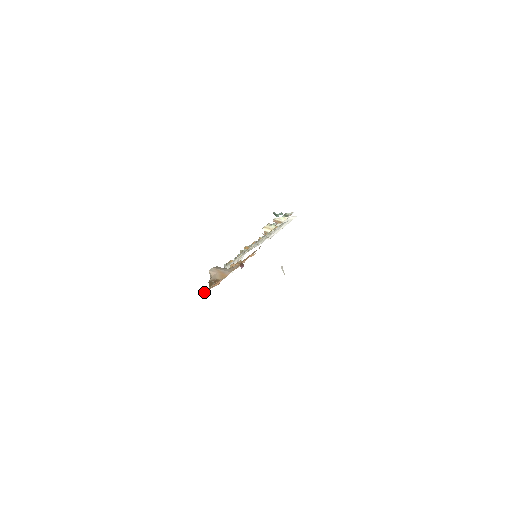
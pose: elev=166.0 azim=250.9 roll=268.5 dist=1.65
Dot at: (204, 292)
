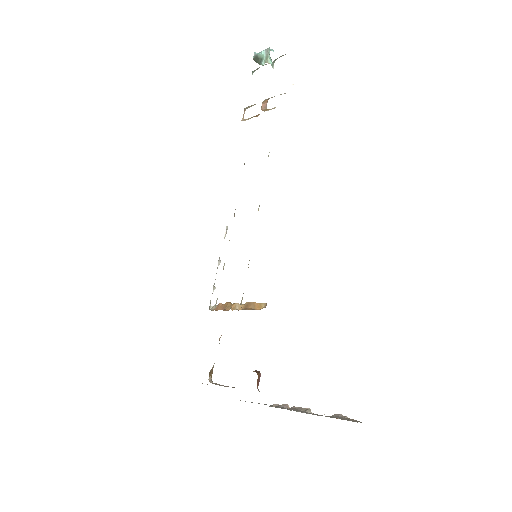
Dot at: occluded
